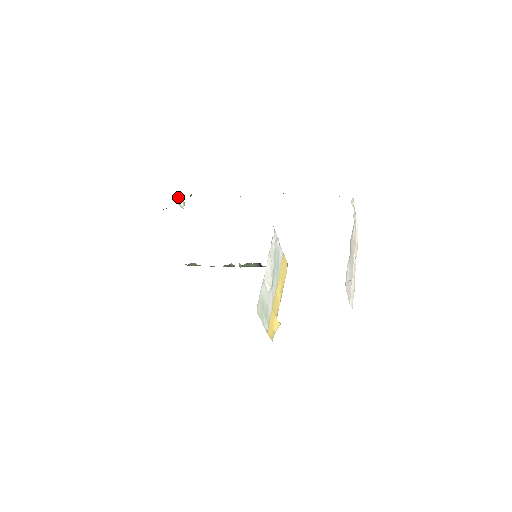
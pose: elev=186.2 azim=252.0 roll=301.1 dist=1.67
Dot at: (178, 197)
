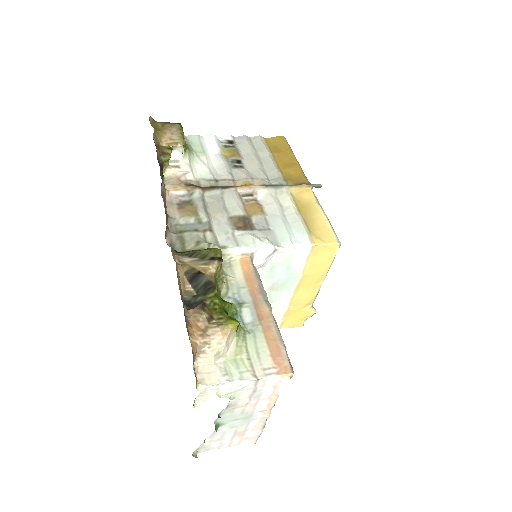
Dot at: occluded
